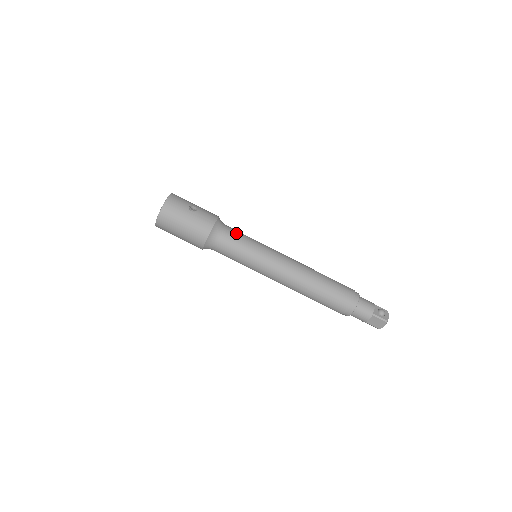
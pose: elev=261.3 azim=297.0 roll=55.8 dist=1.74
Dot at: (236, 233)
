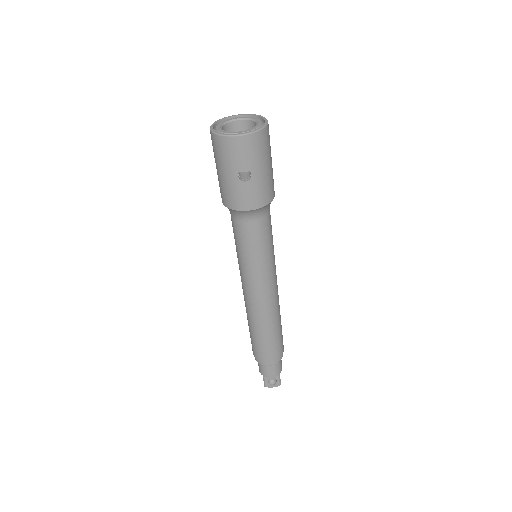
Dot at: (255, 235)
